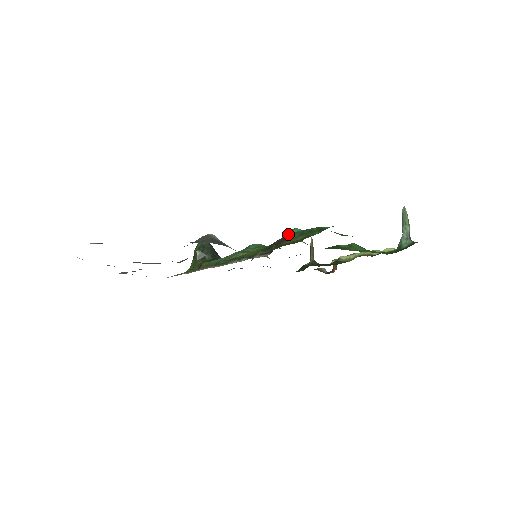
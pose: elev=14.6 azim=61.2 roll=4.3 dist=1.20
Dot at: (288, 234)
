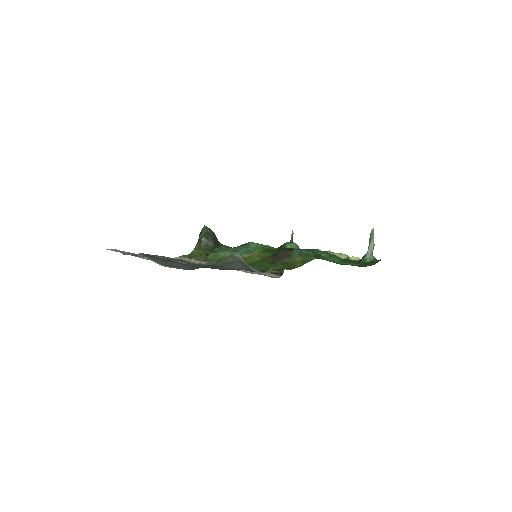
Dot at: (286, 247)
